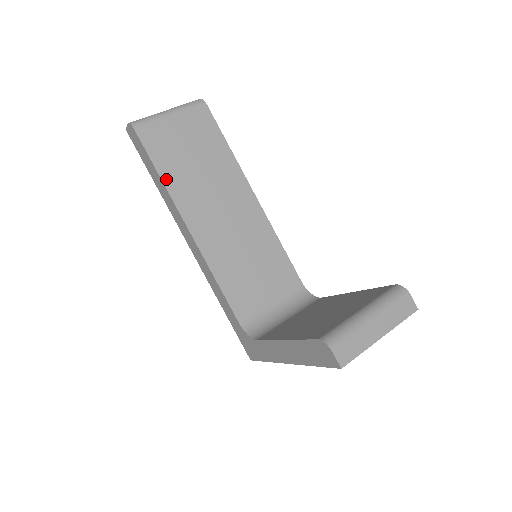
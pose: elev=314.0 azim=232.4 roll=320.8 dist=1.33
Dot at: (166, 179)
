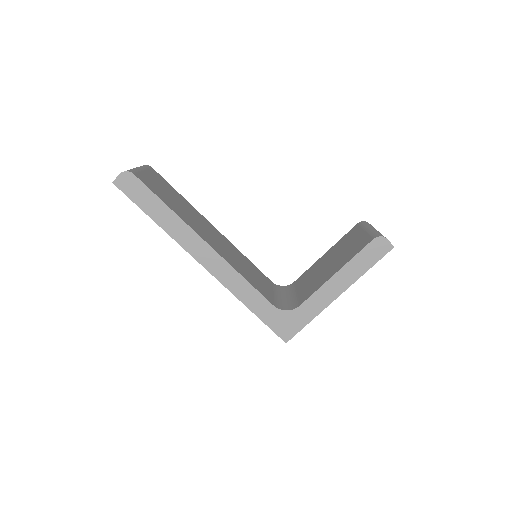
Dot at: (174, 210)
